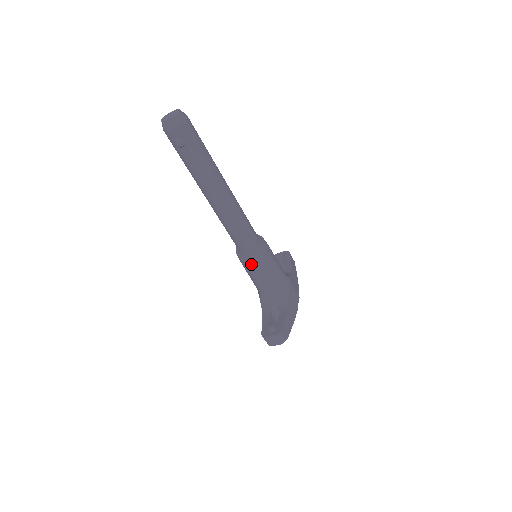
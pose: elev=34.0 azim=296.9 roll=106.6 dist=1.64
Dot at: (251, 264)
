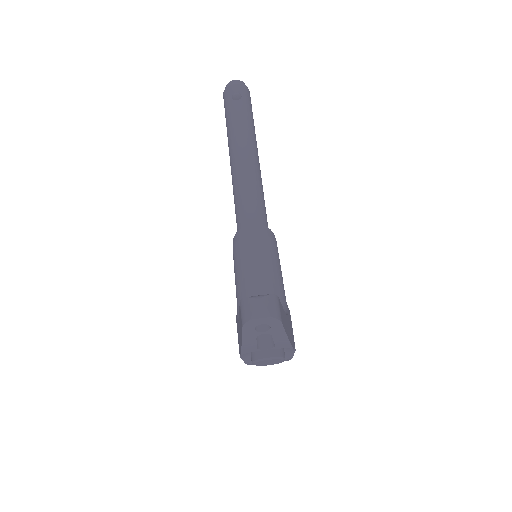
Dot at: (252, 242)
